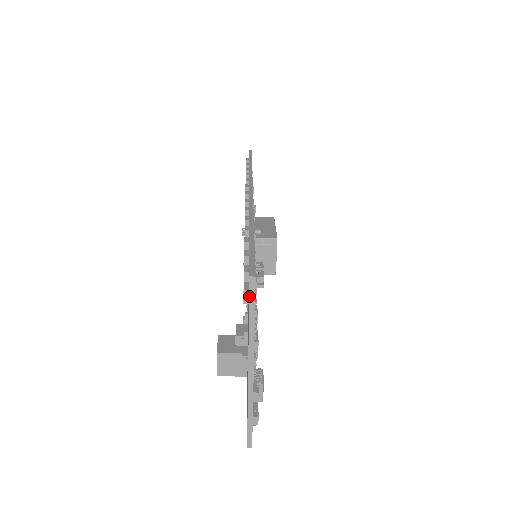
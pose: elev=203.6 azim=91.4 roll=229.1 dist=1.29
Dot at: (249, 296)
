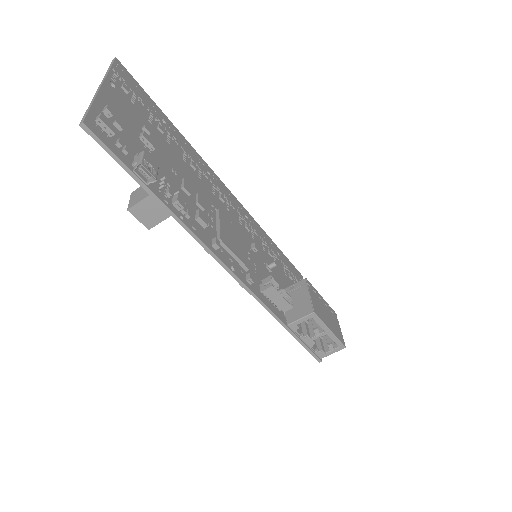
Dot at: (111, 64)
